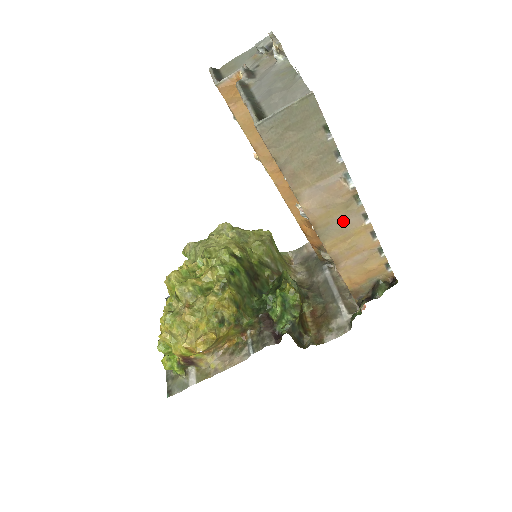
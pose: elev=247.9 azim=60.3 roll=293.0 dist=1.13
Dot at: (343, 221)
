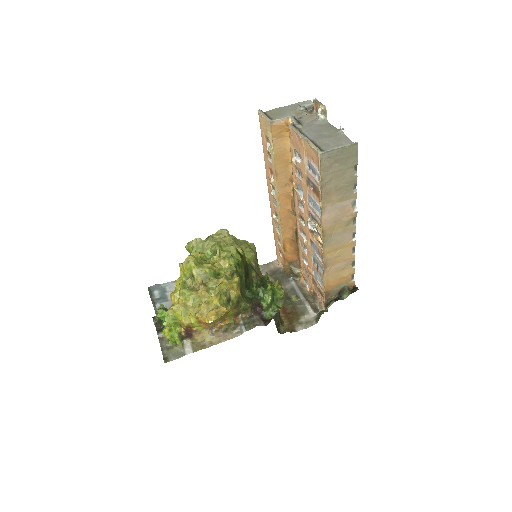
Dot at: (341, 235)
